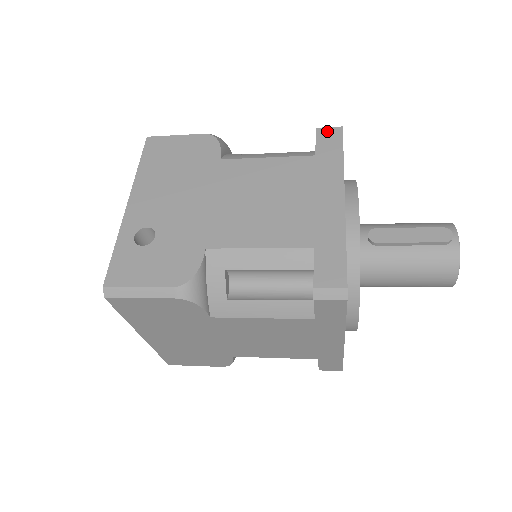
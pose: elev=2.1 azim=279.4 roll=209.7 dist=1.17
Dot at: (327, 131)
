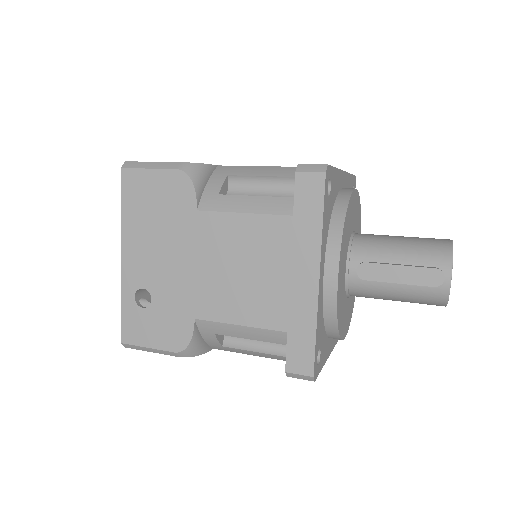
Dot at: (307, 179)
